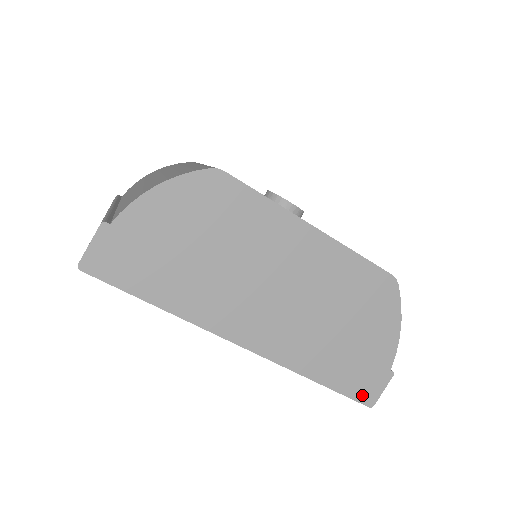
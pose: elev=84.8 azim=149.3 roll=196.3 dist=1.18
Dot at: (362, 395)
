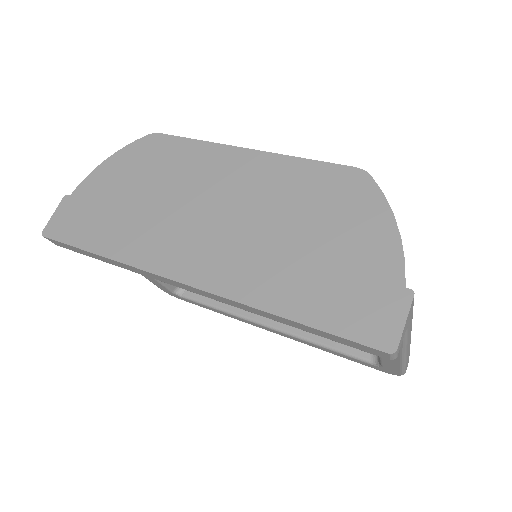
Dot at: (368, 333)
